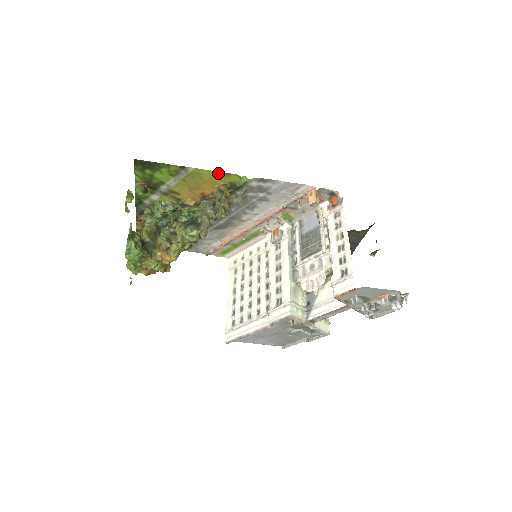
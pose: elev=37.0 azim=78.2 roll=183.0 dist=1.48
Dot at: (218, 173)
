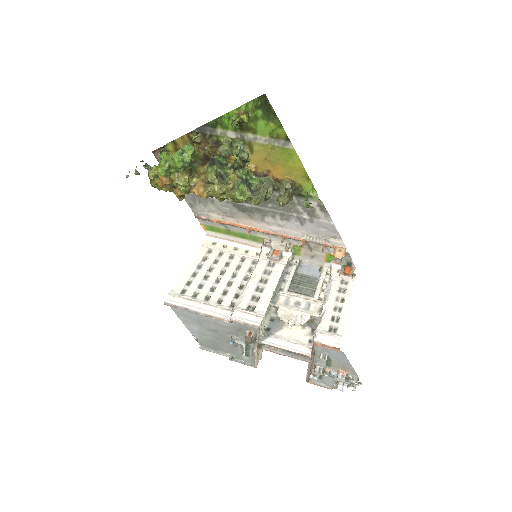
Dot at: (303, 170)
